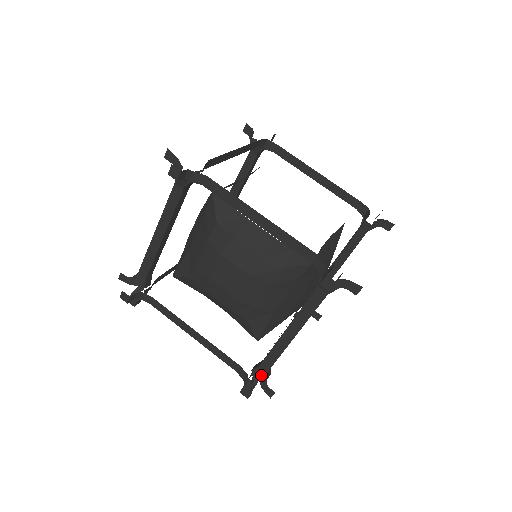
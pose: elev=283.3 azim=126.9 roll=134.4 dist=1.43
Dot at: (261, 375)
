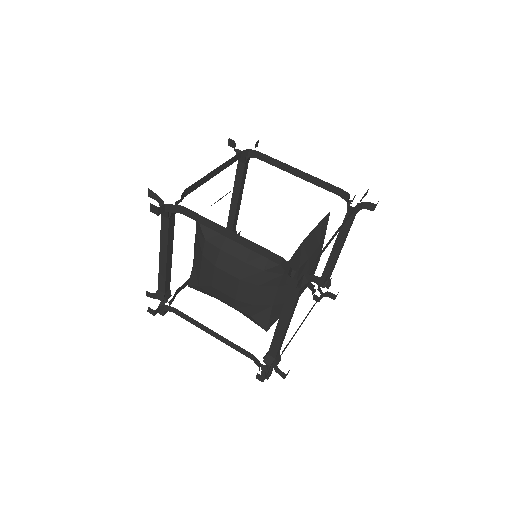
Dot at: (271, 361)
